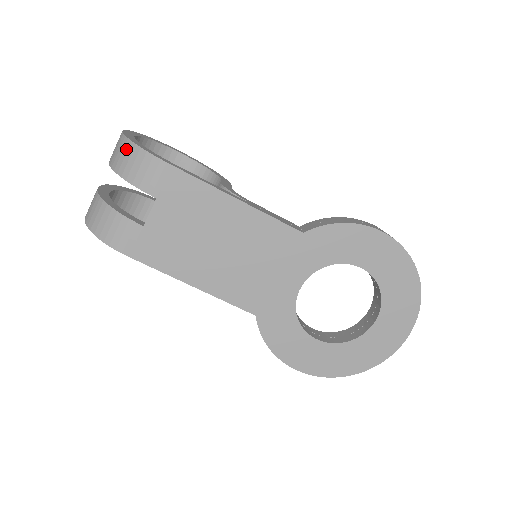
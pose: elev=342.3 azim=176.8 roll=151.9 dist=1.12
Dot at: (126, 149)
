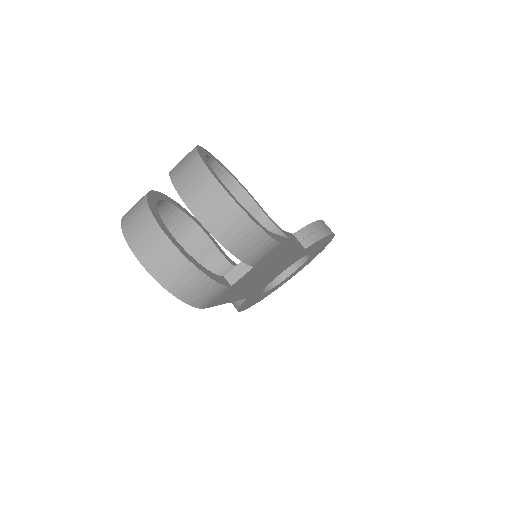
Dot at: (247, 230)
